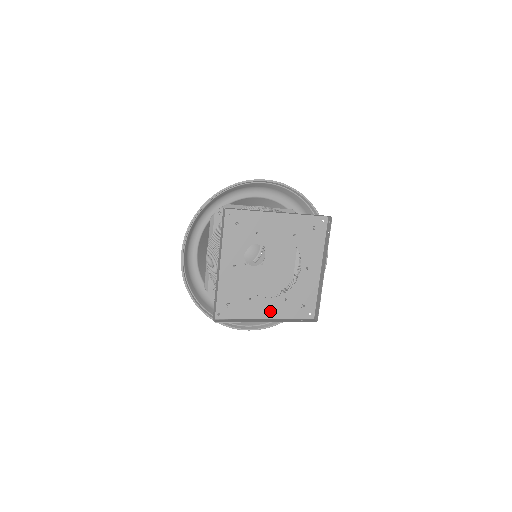
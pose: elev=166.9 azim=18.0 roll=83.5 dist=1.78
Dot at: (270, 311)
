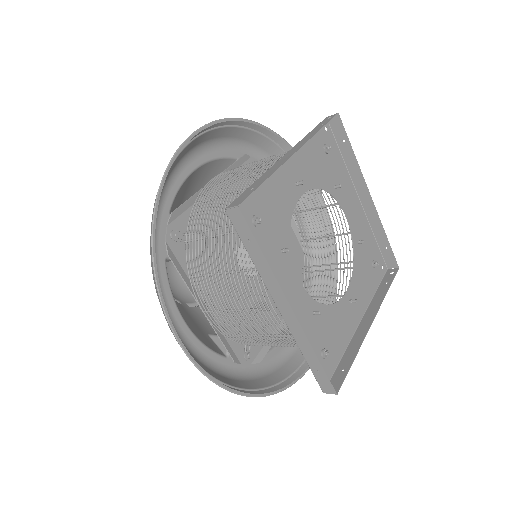
Dot at: occluded
